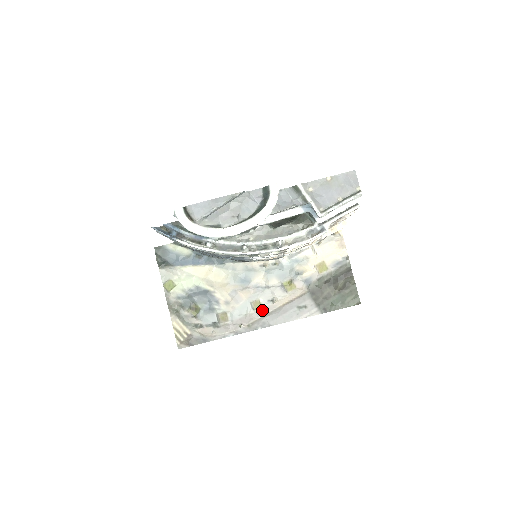
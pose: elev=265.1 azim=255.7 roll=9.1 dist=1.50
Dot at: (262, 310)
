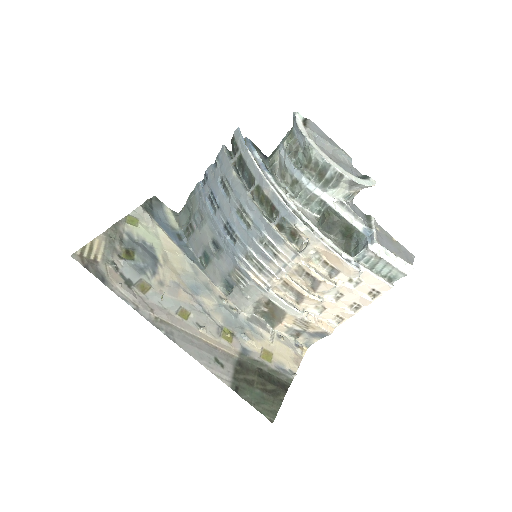
Dot at: (183, 322)
